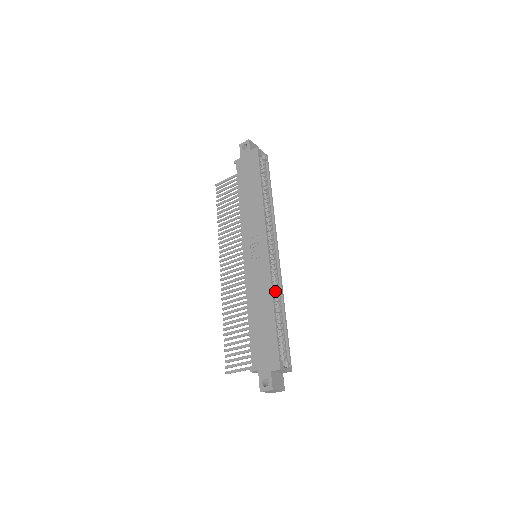
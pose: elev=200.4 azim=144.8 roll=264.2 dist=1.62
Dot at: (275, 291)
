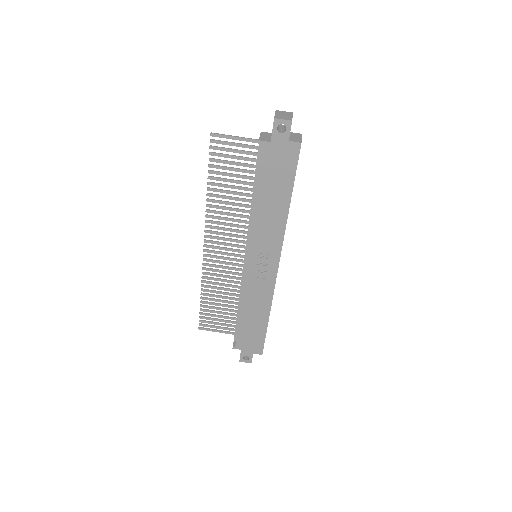
Dot at: occluded
